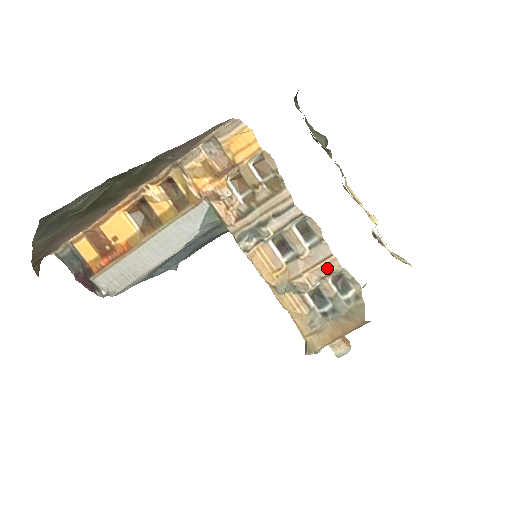
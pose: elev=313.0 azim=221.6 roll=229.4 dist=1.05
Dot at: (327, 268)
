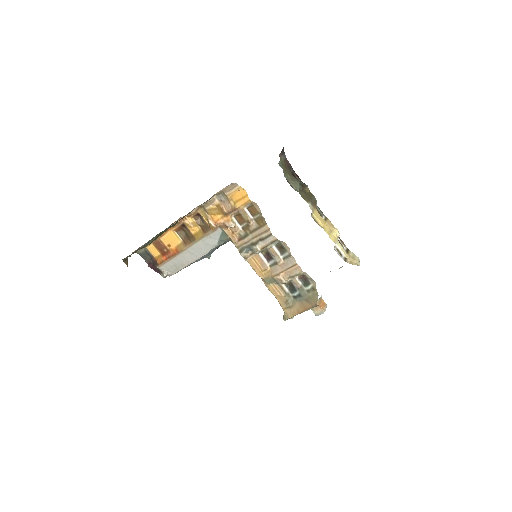
Dot at: (294, 271)
